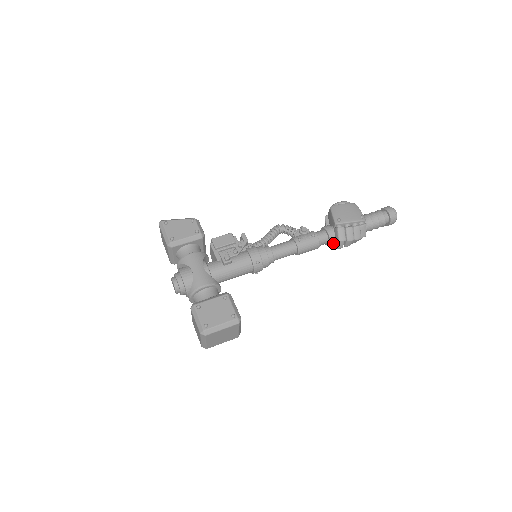
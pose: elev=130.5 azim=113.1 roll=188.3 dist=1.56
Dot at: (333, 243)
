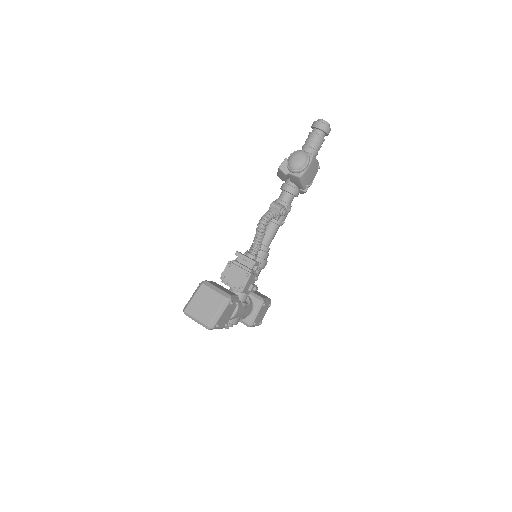
Dot at: occluded
